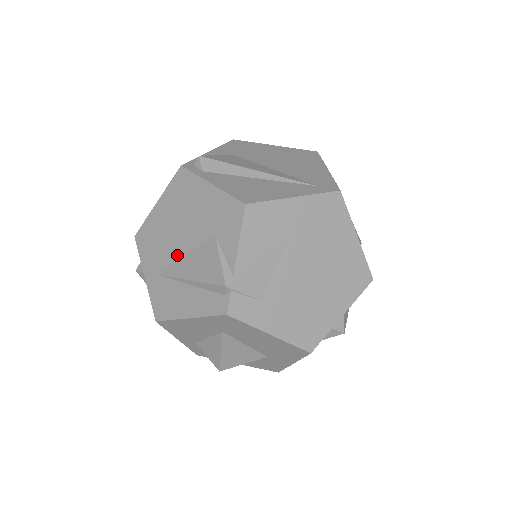
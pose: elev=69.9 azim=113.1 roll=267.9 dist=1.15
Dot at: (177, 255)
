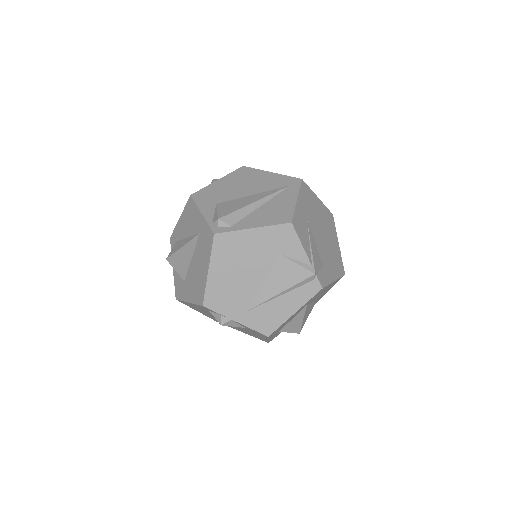
Dot at: (256, 287)
